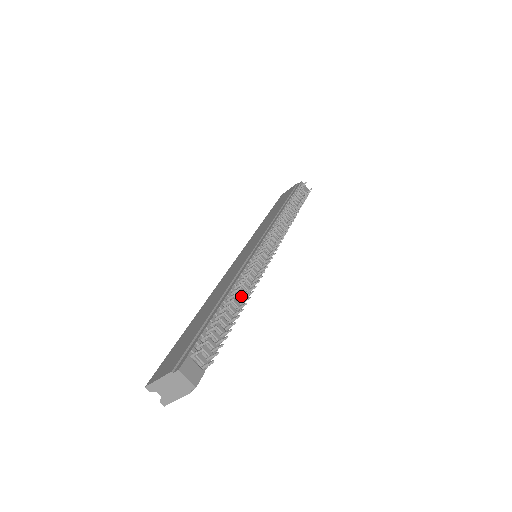
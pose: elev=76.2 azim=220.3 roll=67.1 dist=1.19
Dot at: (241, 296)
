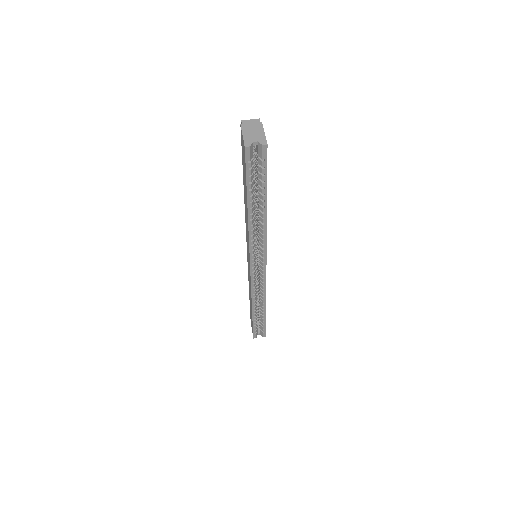
Dot at: occluded
